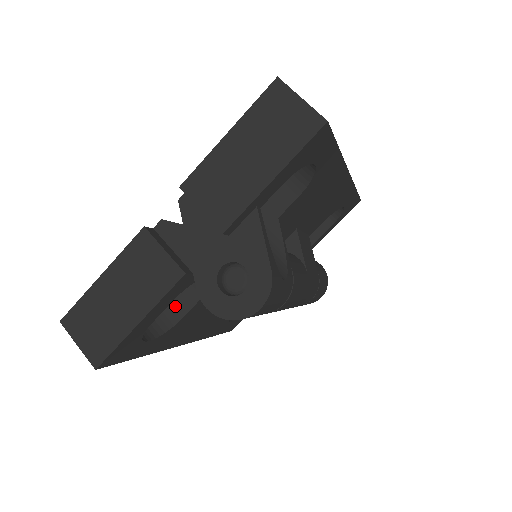
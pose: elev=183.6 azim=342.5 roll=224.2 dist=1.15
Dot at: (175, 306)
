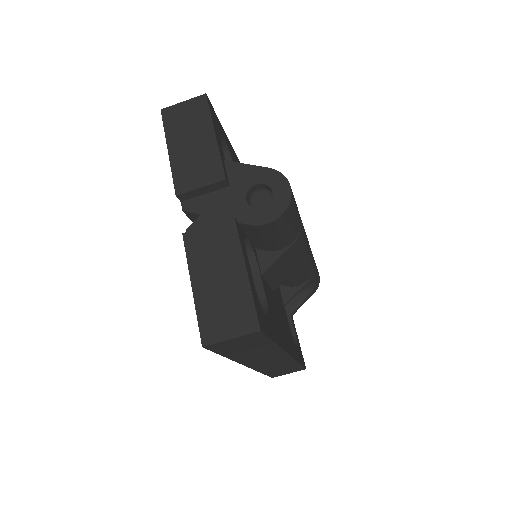
Dot at: occluded
